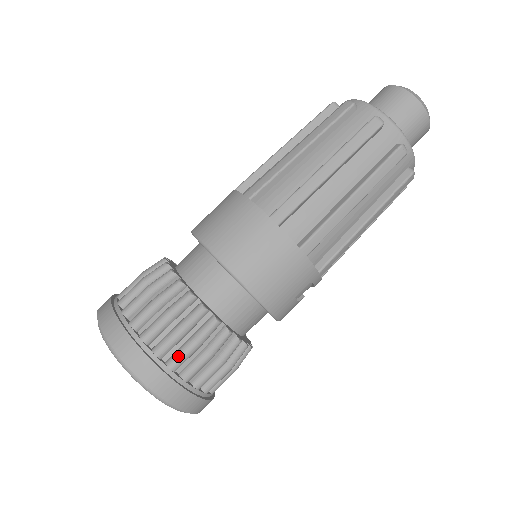
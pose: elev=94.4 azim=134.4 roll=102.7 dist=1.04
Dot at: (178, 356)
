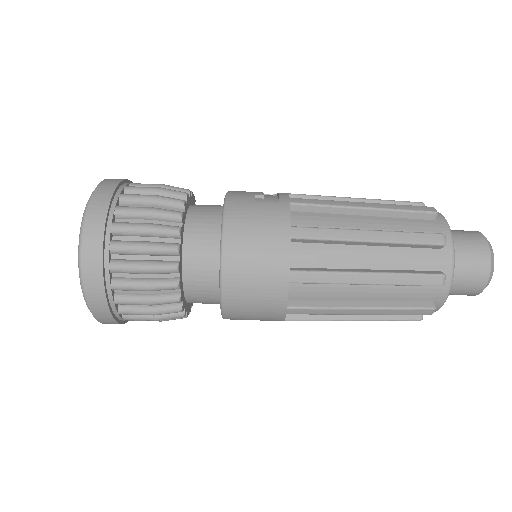
Dot at: (128, 299)
